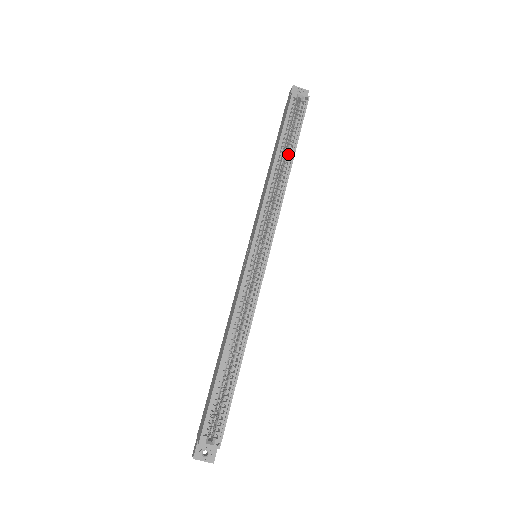
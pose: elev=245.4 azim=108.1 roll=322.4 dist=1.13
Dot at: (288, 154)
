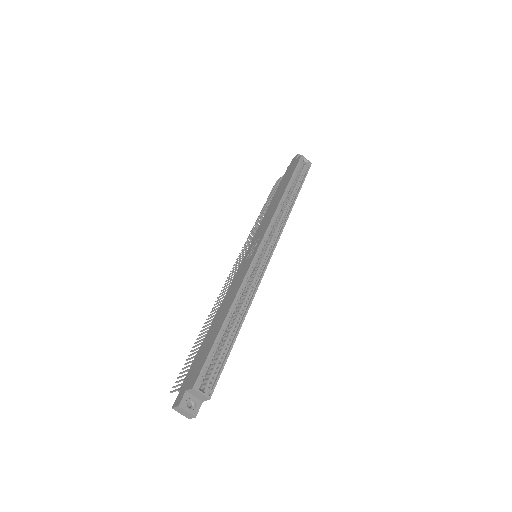
Dot at: (293, 193)
